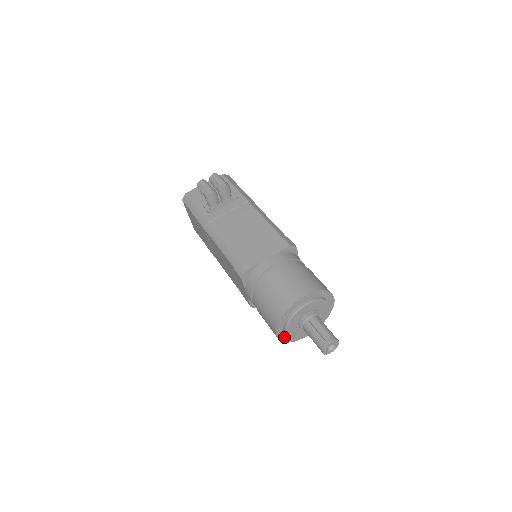
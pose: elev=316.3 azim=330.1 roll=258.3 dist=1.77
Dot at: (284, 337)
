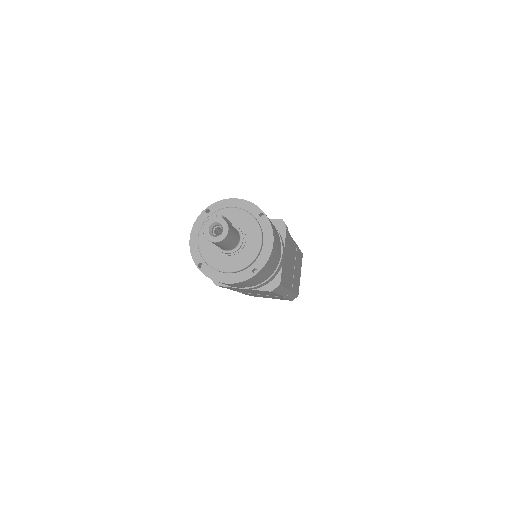
Dot at: (197, 251)
